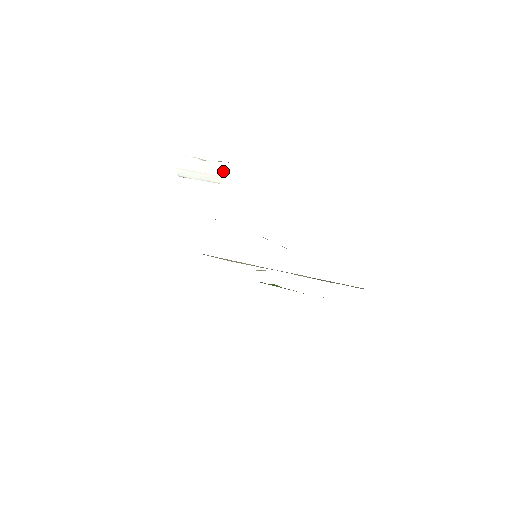
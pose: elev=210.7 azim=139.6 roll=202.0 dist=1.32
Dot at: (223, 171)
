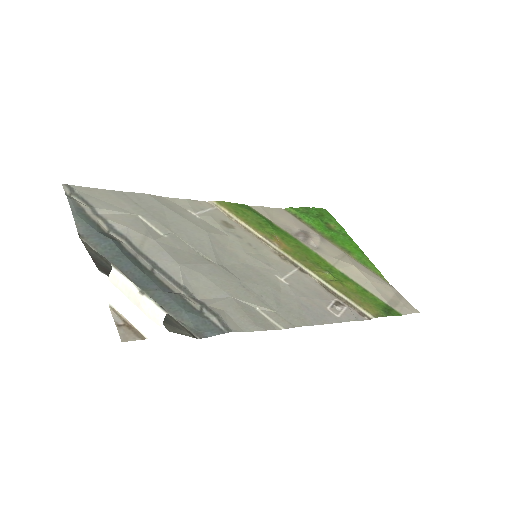
Dot at: (155, 318)
